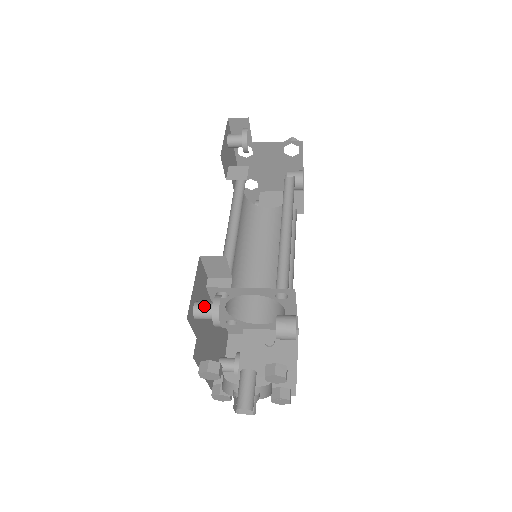
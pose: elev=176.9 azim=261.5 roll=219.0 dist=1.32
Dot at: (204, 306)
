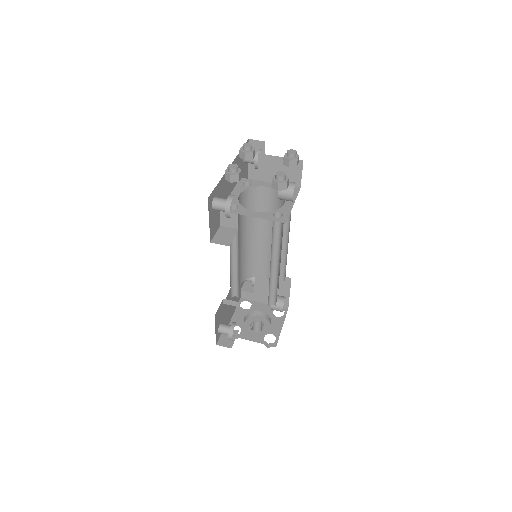
Dot at: (224, 333)
